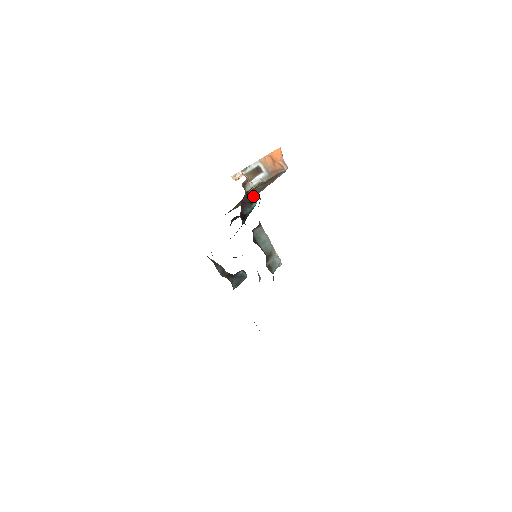
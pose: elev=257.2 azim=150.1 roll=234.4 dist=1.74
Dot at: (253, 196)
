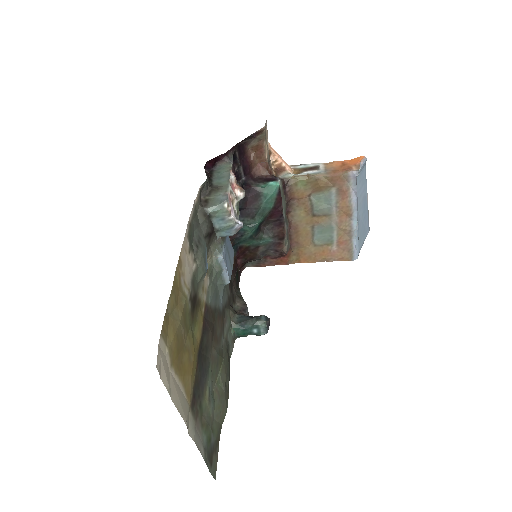
Dot at: (344, 249)
